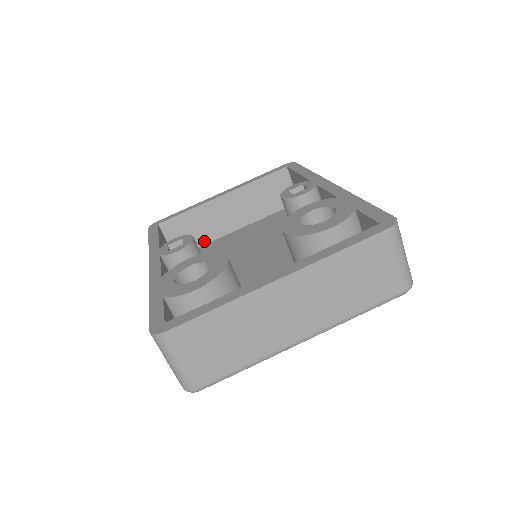
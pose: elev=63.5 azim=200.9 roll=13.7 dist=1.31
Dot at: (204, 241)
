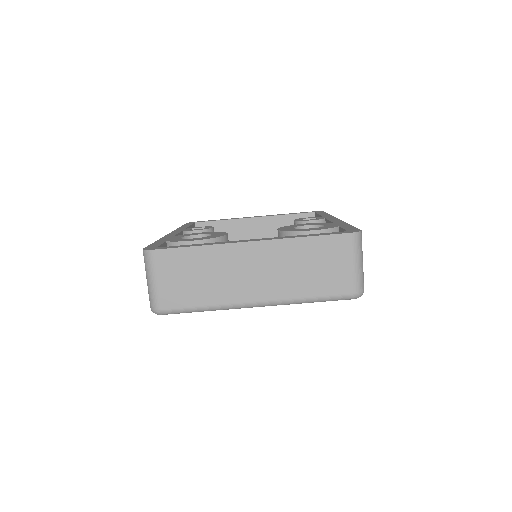
Dot at: occluded
